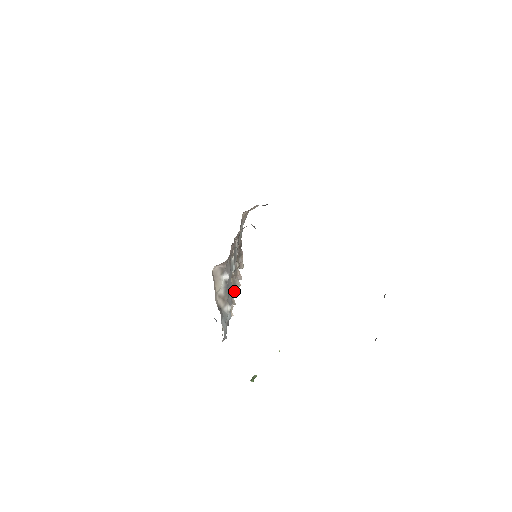
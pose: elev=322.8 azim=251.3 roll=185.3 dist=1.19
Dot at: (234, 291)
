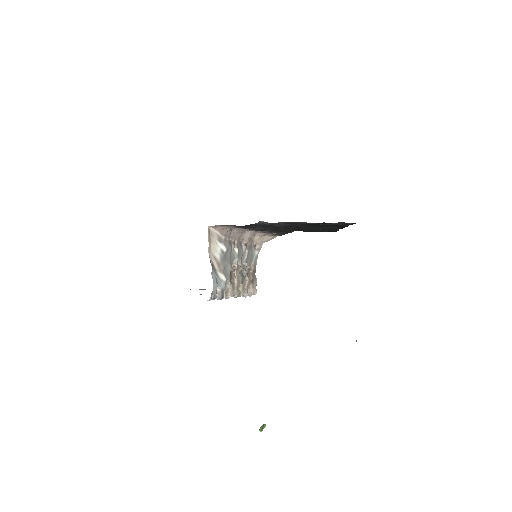
Dot at: (239, 290)
